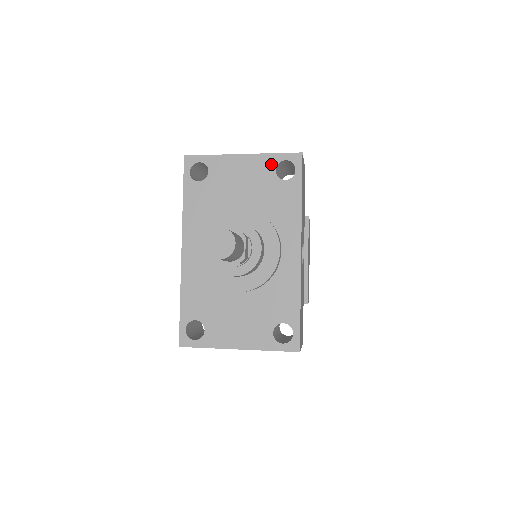
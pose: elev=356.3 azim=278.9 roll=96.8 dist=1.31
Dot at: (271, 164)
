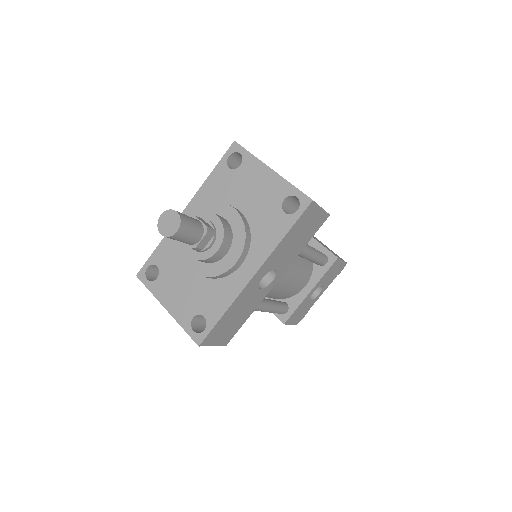
Dot at: (285, 192)
